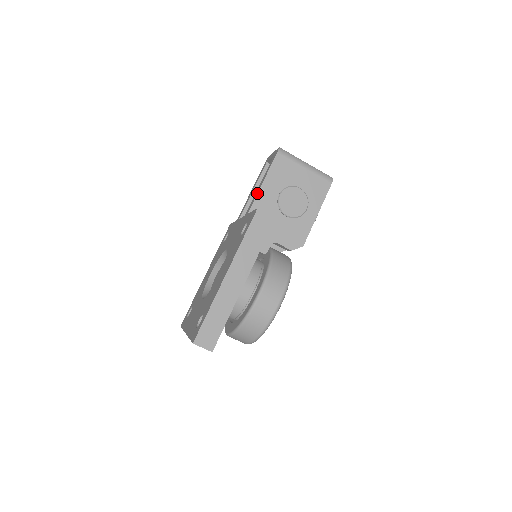
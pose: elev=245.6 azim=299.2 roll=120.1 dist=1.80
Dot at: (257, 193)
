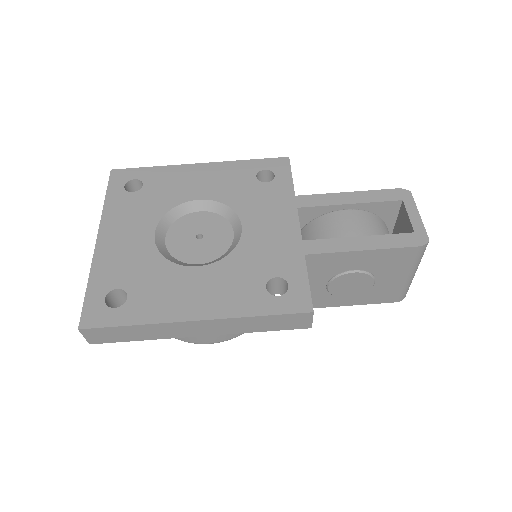
Dot at: (343, 251)
